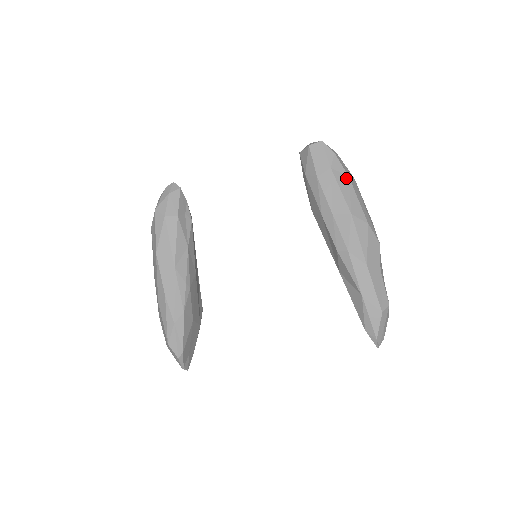
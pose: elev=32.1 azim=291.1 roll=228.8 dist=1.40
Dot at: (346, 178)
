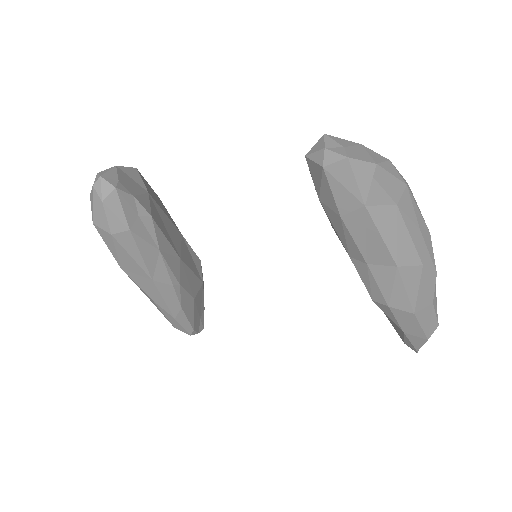
Dot at: (392, 211)
